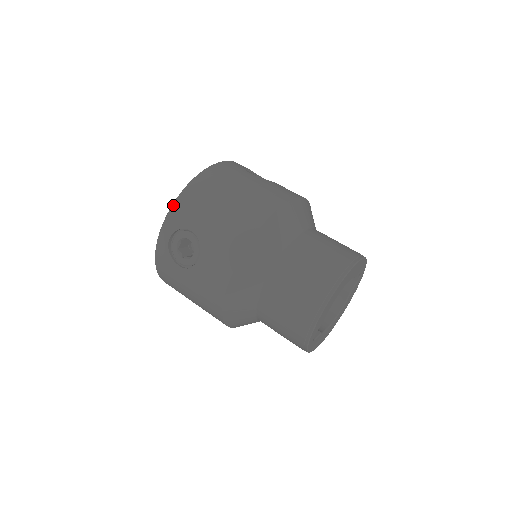
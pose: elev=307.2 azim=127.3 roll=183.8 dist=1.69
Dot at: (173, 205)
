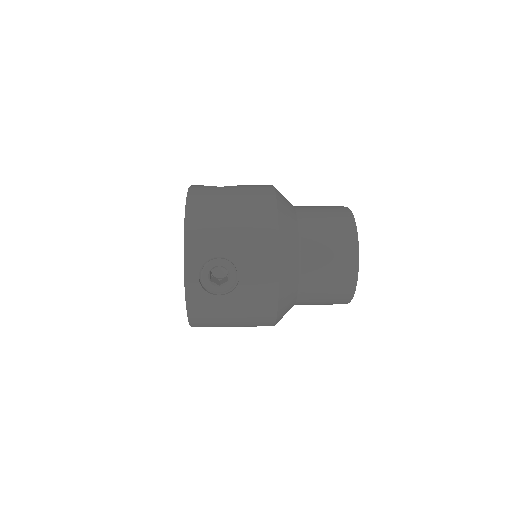
Dot at: (185, 244)
